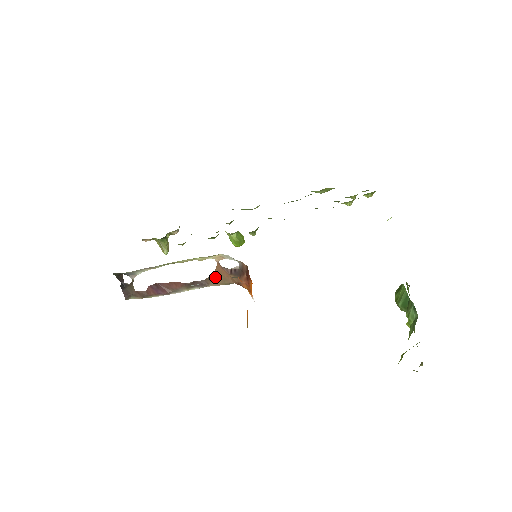
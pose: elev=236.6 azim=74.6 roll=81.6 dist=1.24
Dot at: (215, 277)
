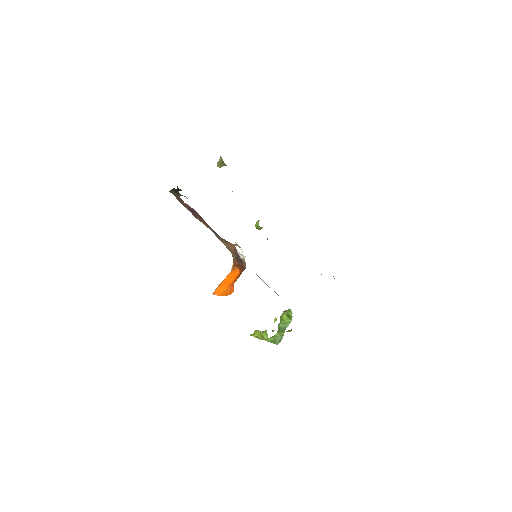
Dot at: (227, 243)
